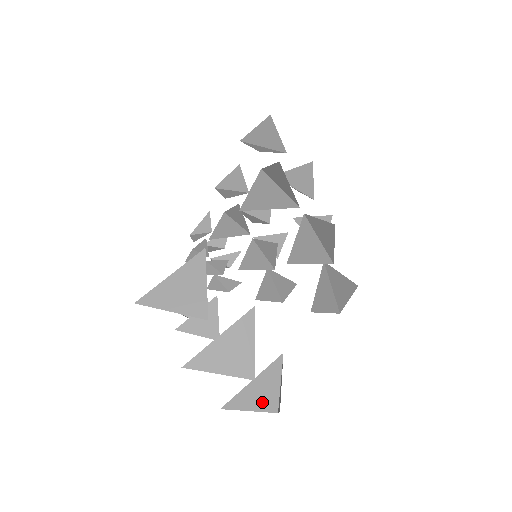
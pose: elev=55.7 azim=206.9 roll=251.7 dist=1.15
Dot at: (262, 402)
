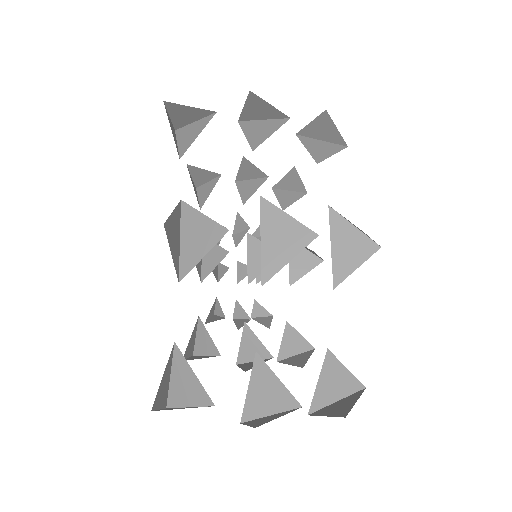
Dot at: (342, 390)
